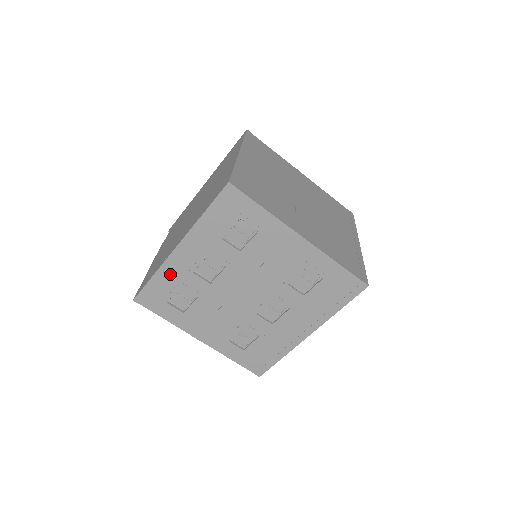
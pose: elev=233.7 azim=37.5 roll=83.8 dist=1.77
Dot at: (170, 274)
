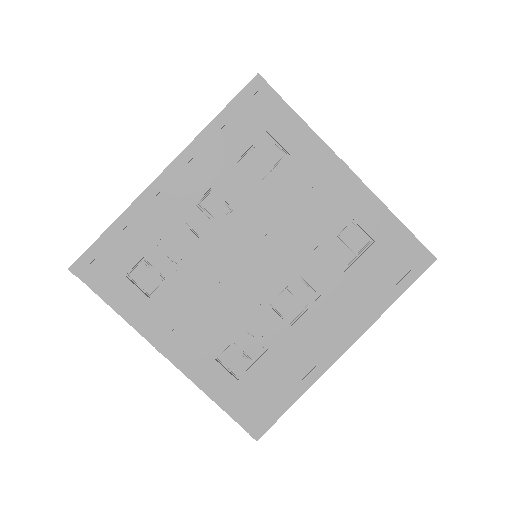
Dot at: (142, 221)
